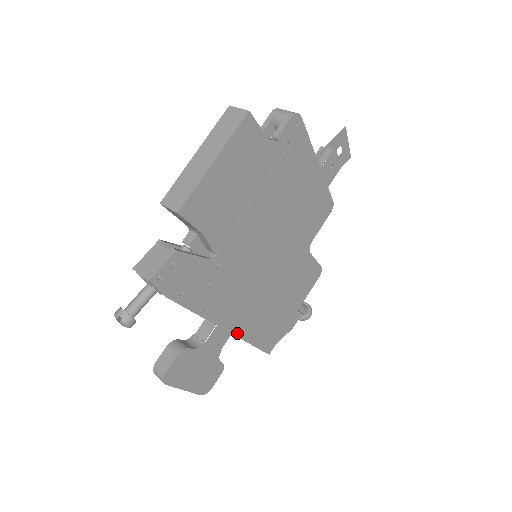
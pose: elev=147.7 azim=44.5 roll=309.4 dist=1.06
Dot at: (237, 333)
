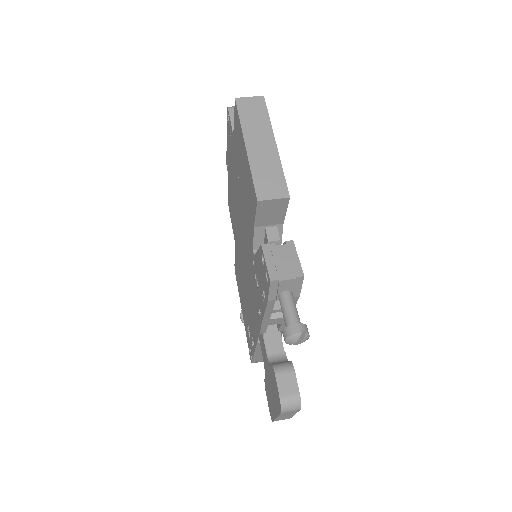
Dot at: occluded
